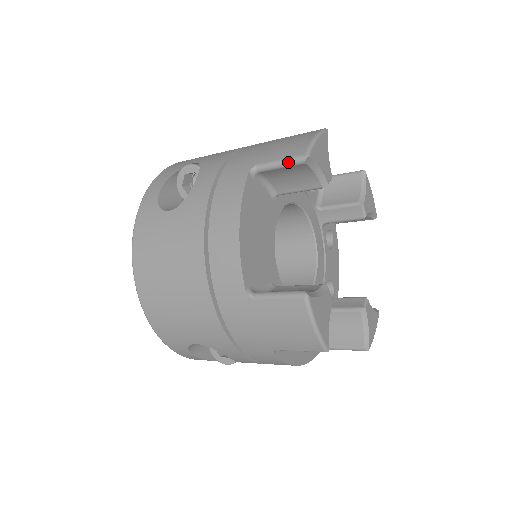
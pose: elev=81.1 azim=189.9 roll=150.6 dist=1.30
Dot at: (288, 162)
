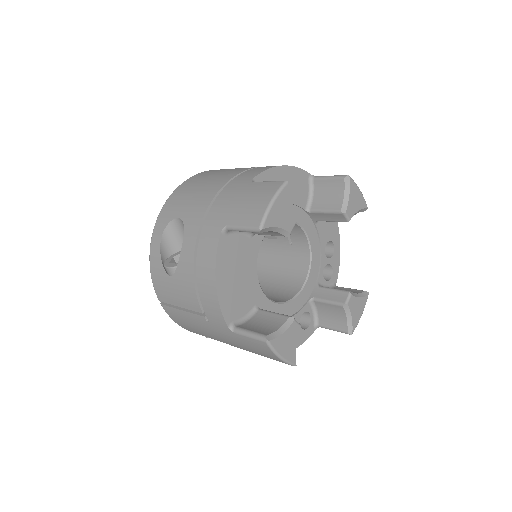
Dot at: (336, 176)
